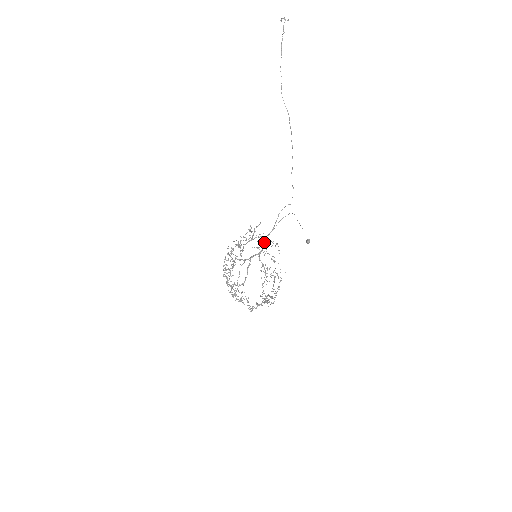
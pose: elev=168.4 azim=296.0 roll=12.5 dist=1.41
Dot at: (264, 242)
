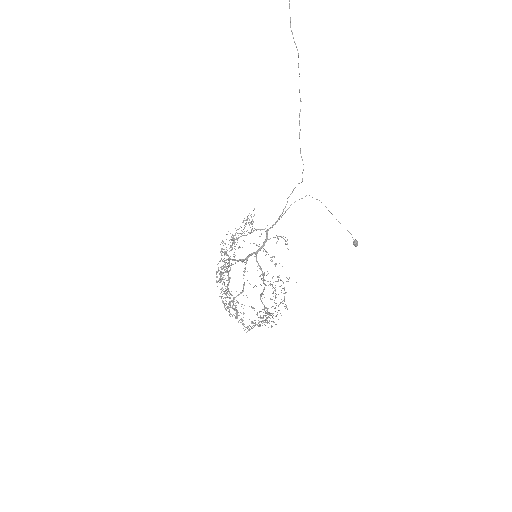
Dot at: (266, 237)
